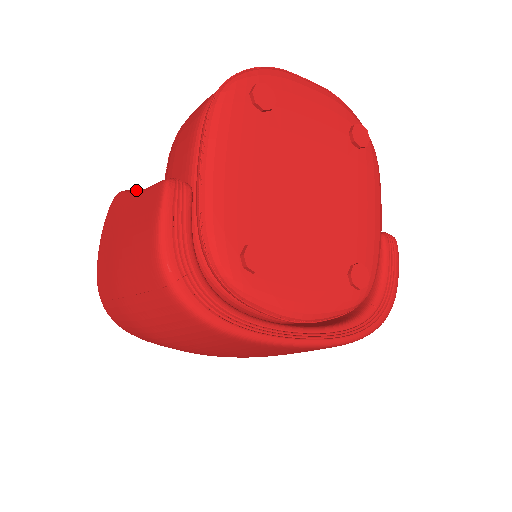
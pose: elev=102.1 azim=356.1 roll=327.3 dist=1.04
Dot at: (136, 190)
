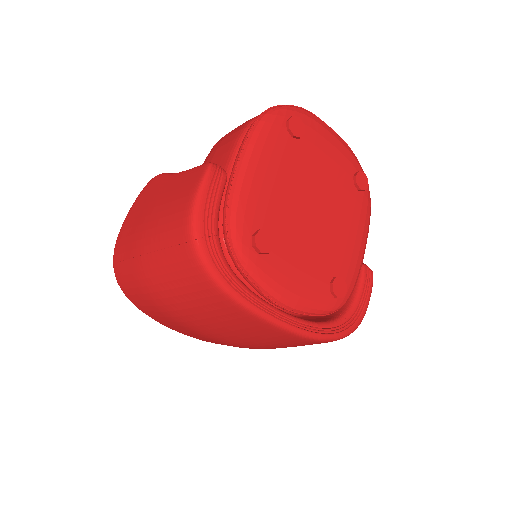
Dot at: occluded
